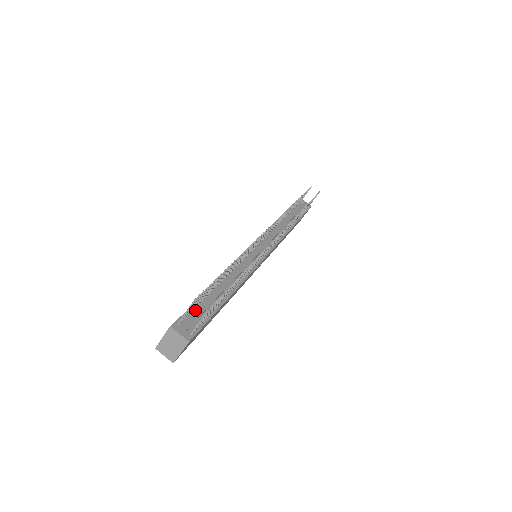
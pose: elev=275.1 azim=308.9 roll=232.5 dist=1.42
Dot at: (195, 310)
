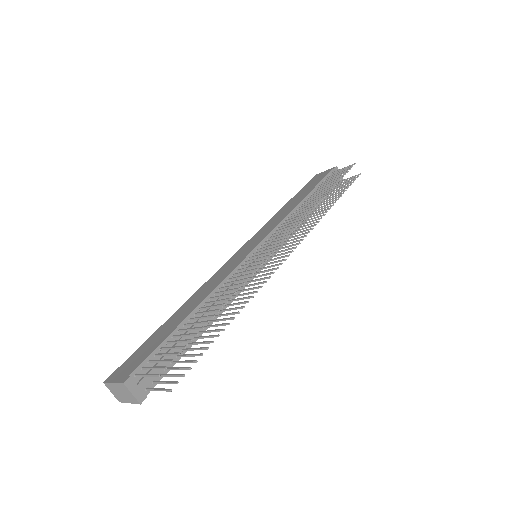
Dot at: occluded
